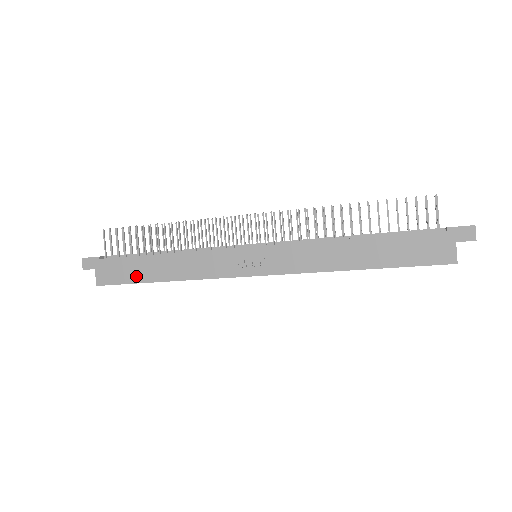
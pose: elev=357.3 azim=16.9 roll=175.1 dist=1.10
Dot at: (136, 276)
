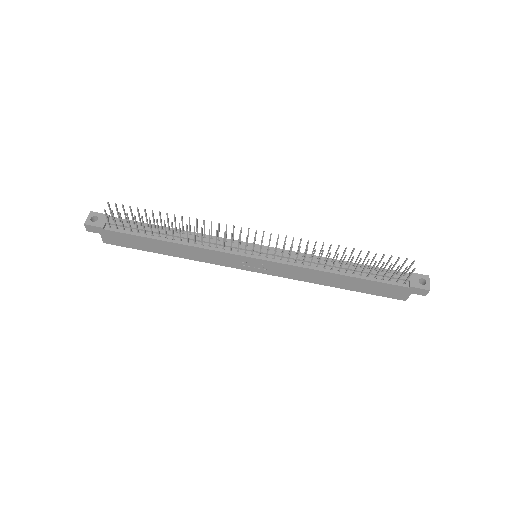
Dot at: (144, 247)
